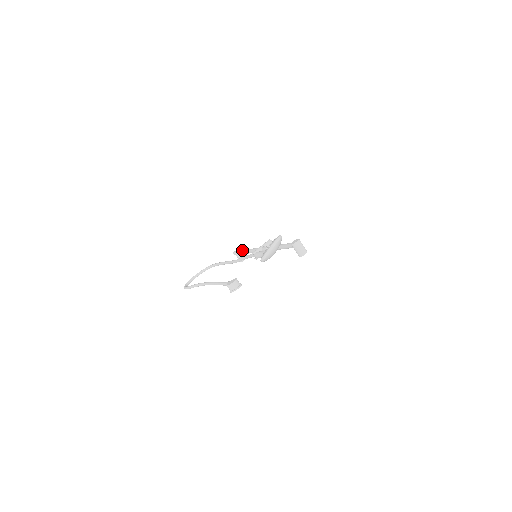
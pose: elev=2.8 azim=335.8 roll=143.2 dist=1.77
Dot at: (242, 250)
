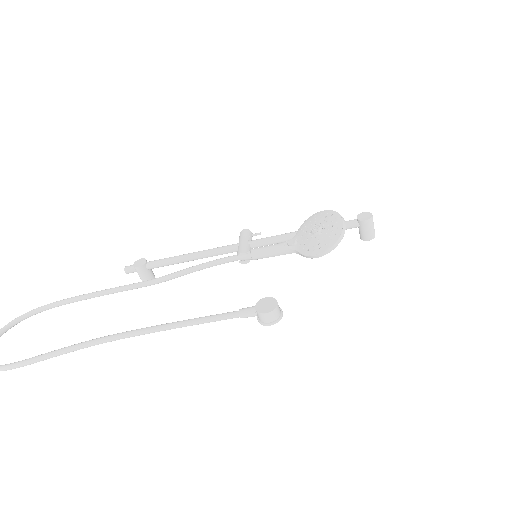
Dot at: (164, 259)
